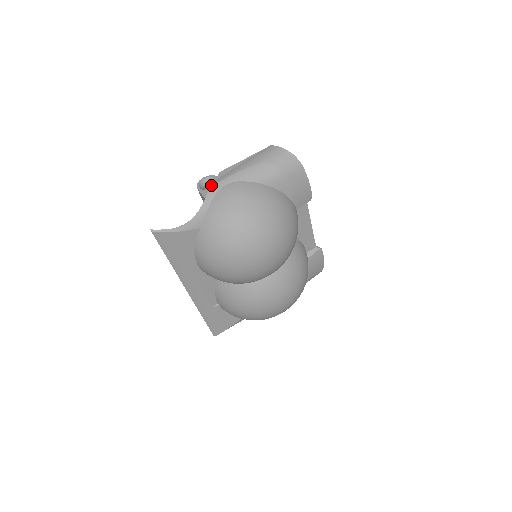
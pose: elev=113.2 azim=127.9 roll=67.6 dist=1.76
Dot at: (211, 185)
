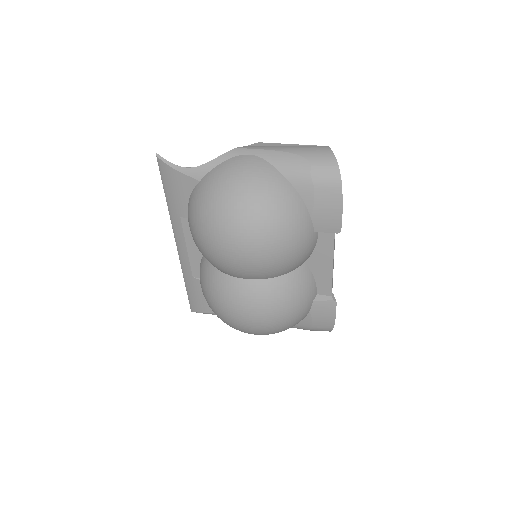
Dot at: (237, 147)
